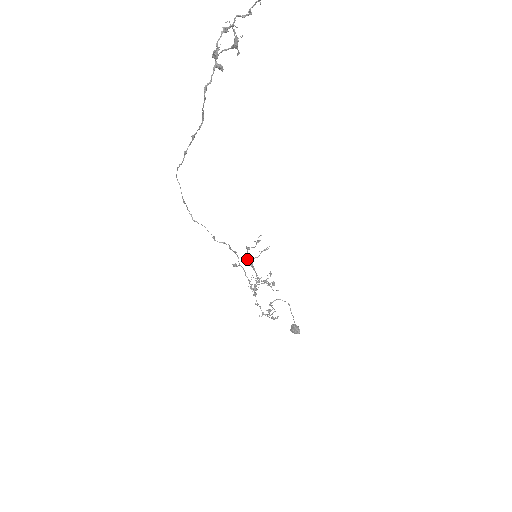
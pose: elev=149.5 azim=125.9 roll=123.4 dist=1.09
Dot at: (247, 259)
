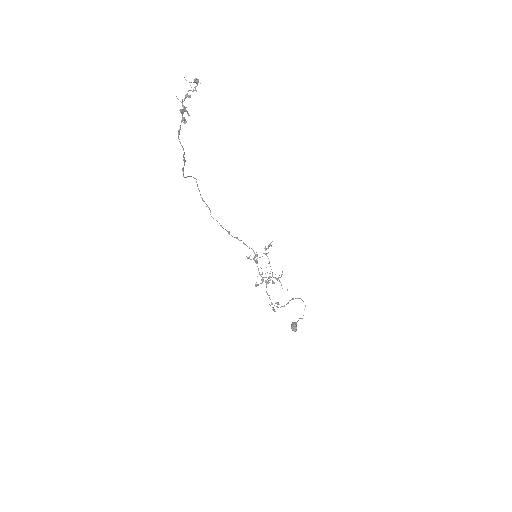
Dot at: (255, 256)
